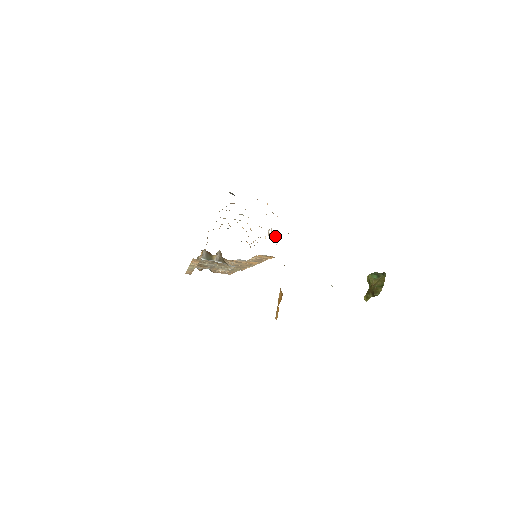
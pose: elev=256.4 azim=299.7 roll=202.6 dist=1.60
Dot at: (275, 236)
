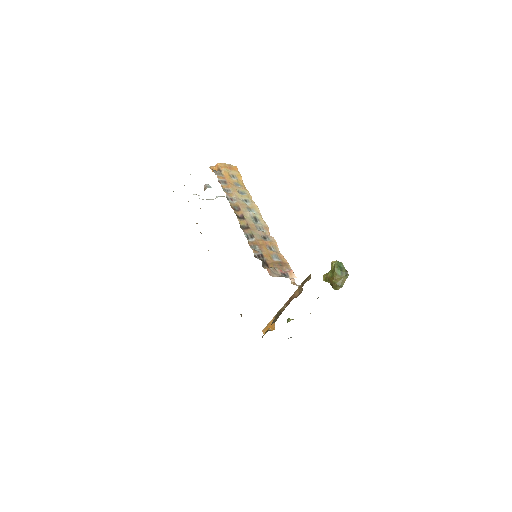
Dot at: occluded
